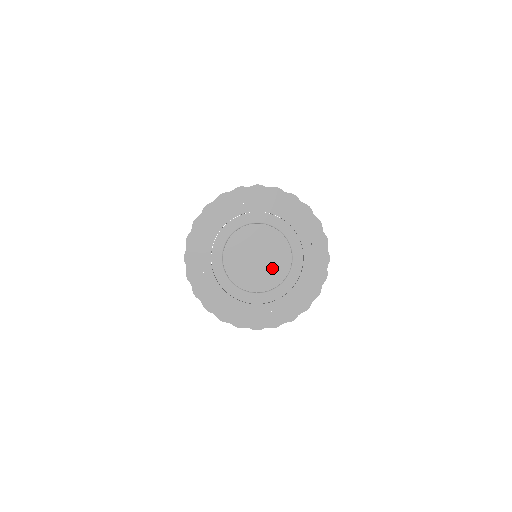
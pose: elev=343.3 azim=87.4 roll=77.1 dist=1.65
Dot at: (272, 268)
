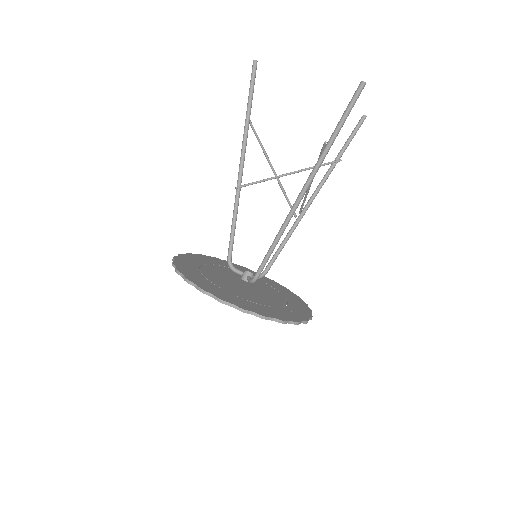
Dot at: occluded
